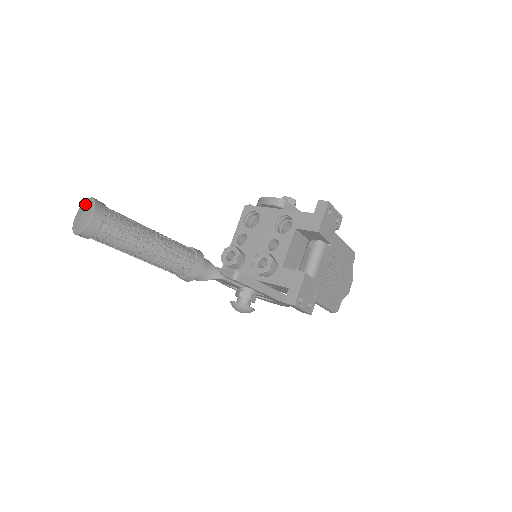
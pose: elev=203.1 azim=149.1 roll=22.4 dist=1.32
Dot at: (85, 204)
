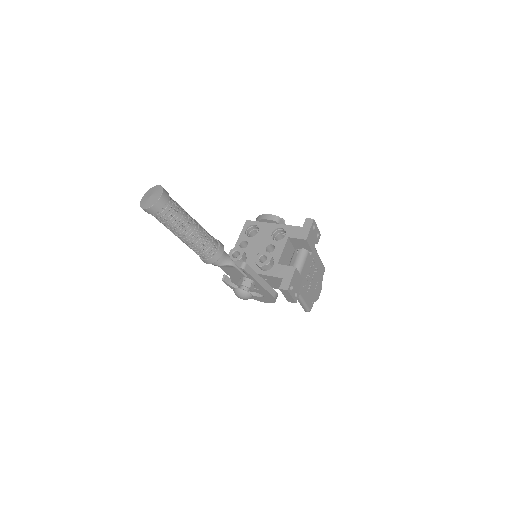
Dot at: (152, 189)
